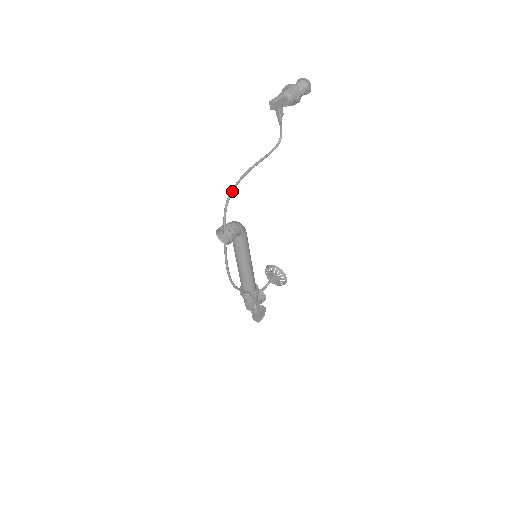
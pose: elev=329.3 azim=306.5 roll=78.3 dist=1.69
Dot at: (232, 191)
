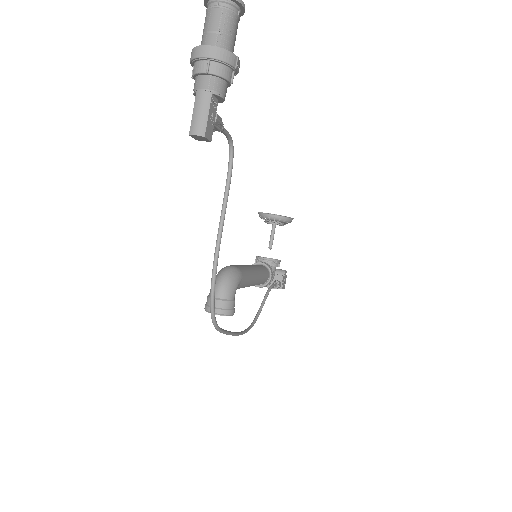
Dot at: (213, 307)
